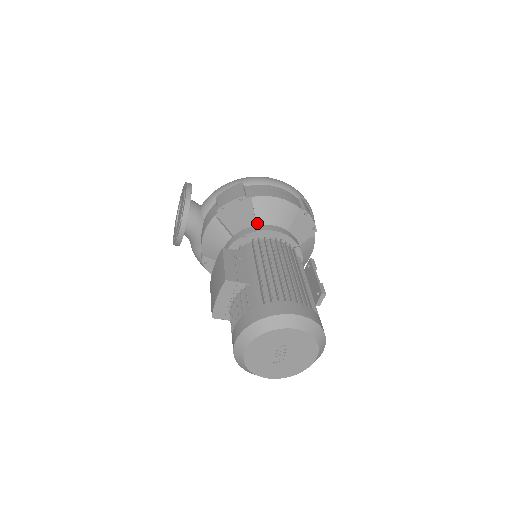
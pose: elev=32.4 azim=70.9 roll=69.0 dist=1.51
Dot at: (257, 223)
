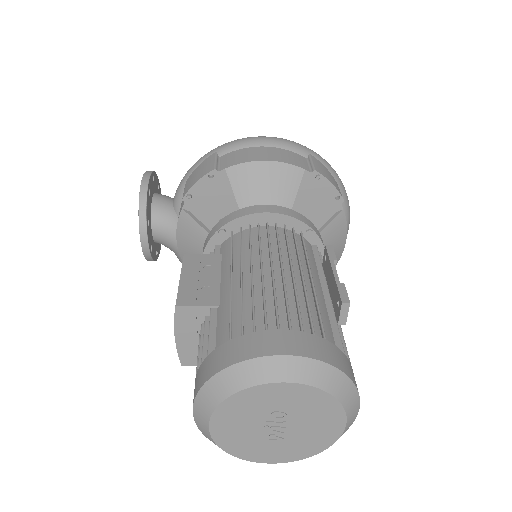
Dot at: (240, 206)
